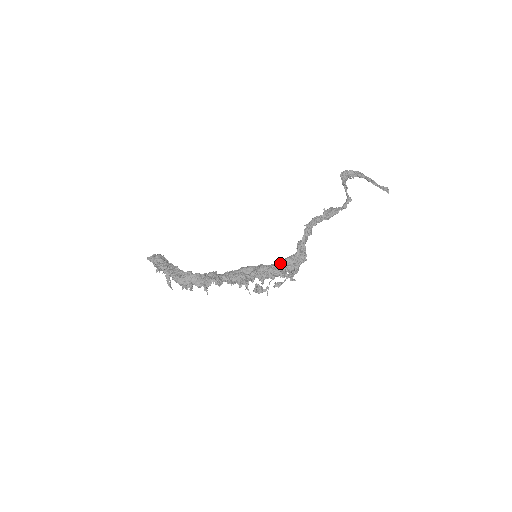
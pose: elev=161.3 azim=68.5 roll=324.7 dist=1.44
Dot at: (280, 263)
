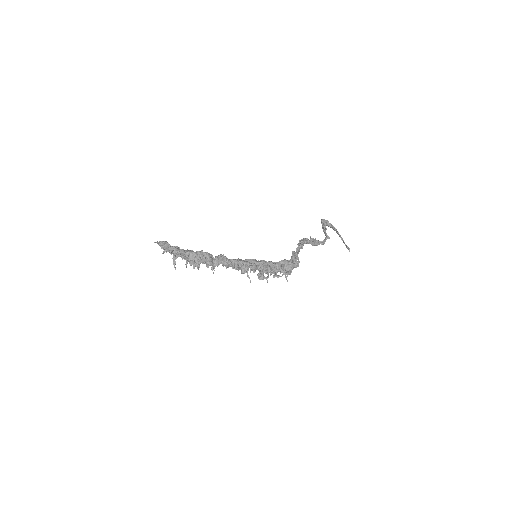
Dot at: (278, 262)
